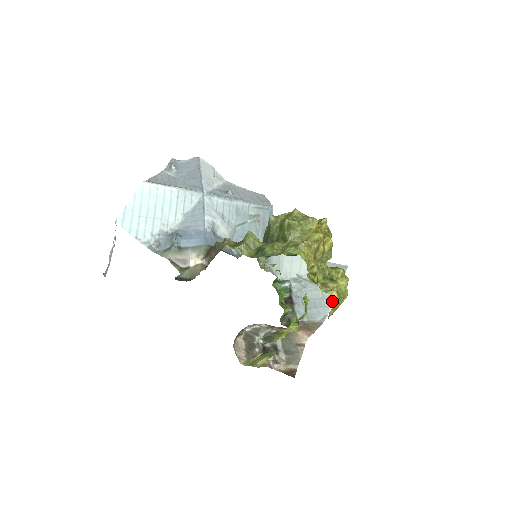
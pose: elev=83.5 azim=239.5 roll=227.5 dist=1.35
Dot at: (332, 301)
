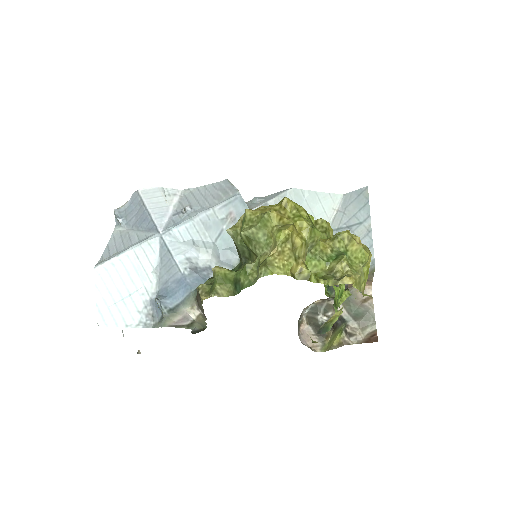
Dot at: (371, 239)
